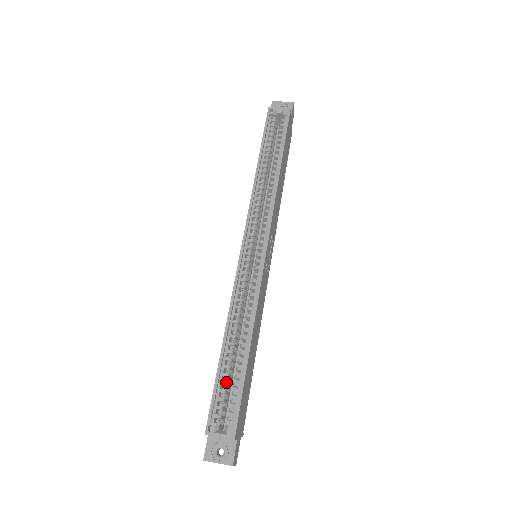
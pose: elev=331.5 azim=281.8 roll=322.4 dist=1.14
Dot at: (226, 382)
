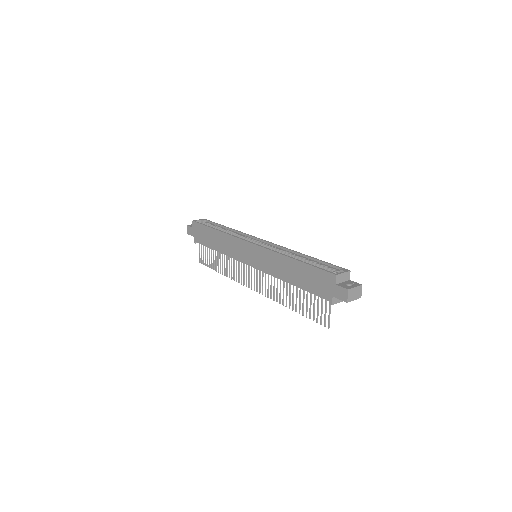
Dot at: occluded
